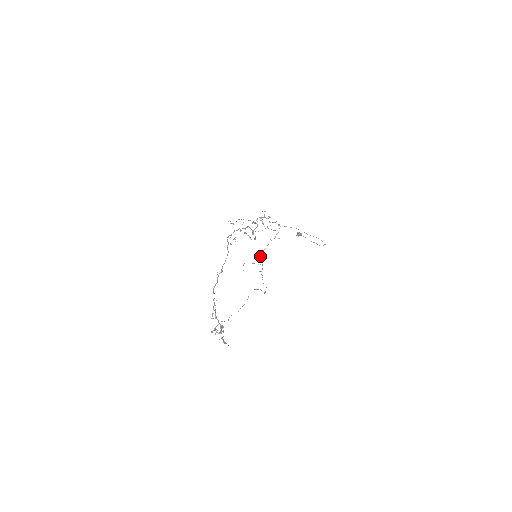
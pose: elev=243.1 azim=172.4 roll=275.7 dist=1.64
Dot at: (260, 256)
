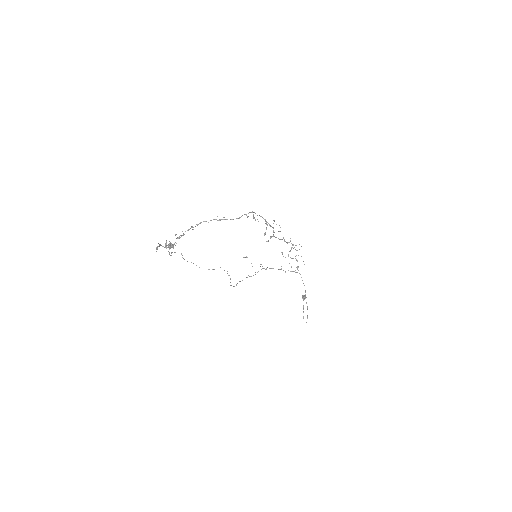
Dot at: (262, 268)
